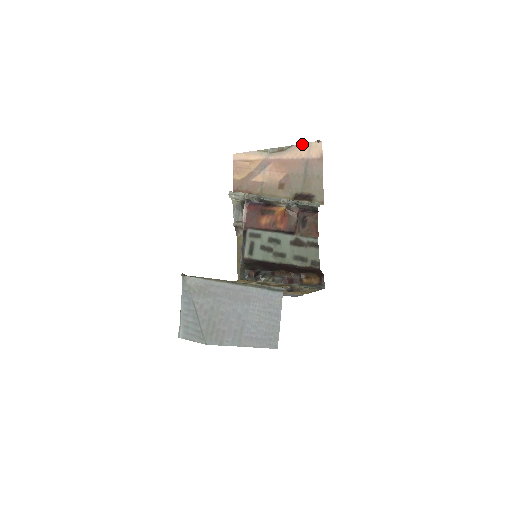
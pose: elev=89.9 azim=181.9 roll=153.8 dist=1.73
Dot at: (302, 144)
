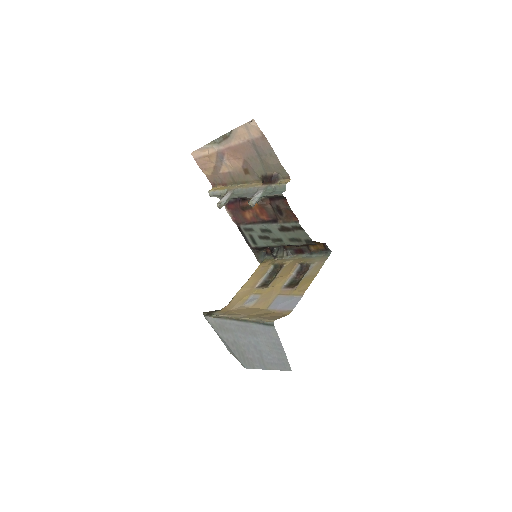
Dot at: (239, 127)
